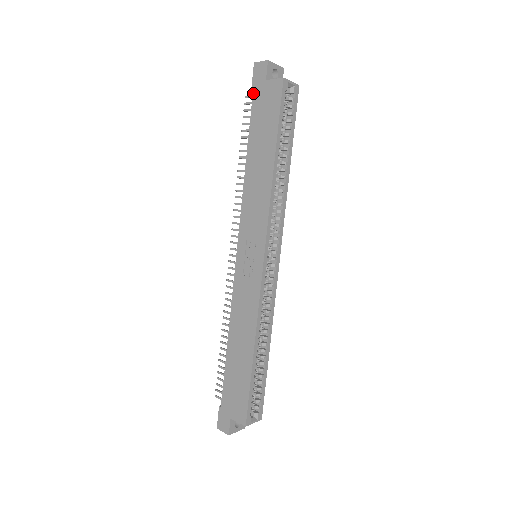
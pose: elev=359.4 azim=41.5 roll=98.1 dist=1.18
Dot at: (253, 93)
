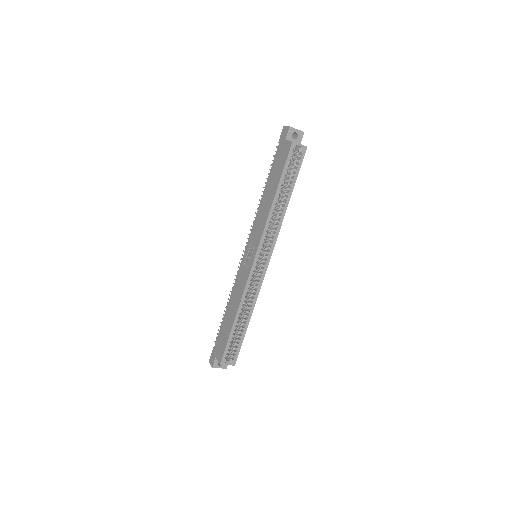
Dot at: (278, 146)
